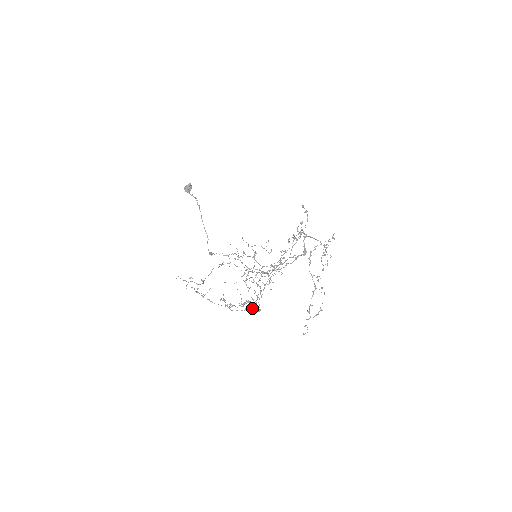
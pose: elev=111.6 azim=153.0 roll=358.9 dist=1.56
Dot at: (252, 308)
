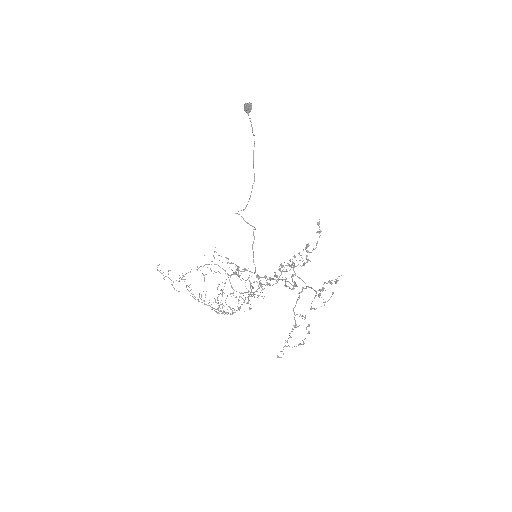
Dot at: (231, 314)
